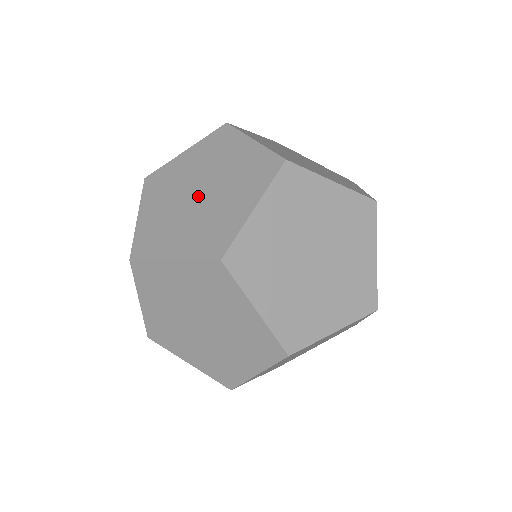
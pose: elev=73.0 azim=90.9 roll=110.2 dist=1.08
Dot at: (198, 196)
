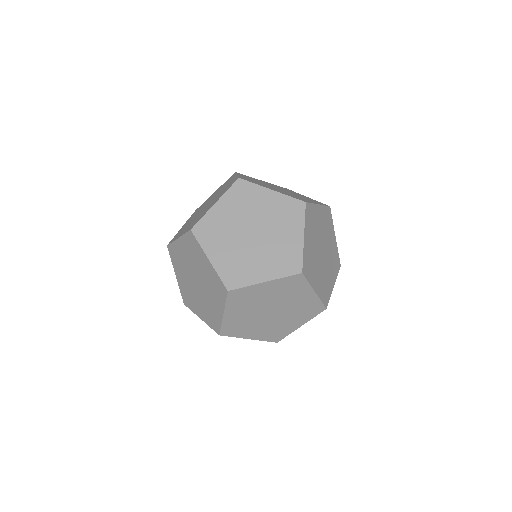
Dot at: (251, 236)
